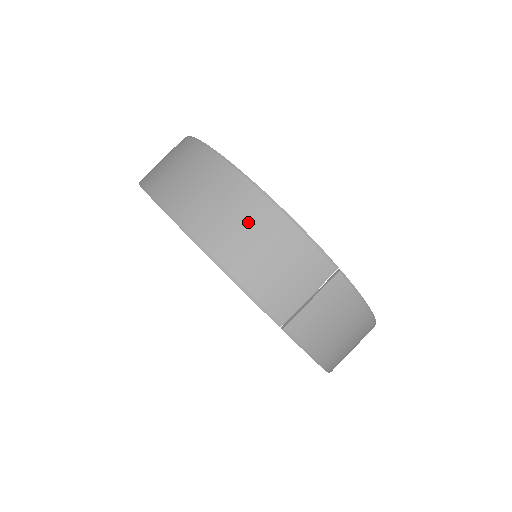
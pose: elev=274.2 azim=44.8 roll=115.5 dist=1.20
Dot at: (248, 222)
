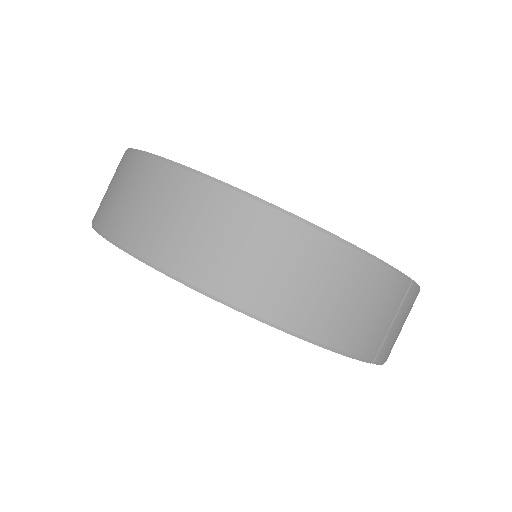
Dot at: (326, 278)
